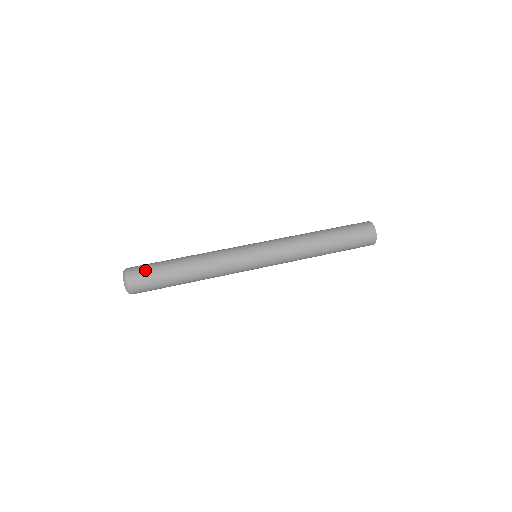
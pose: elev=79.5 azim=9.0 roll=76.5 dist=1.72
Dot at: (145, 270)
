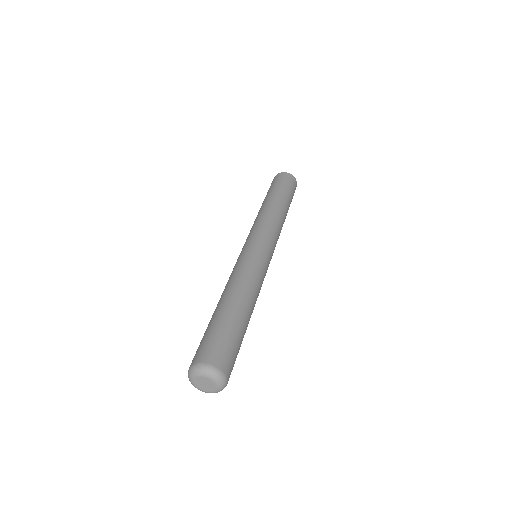
Dot at: (206, 344)
